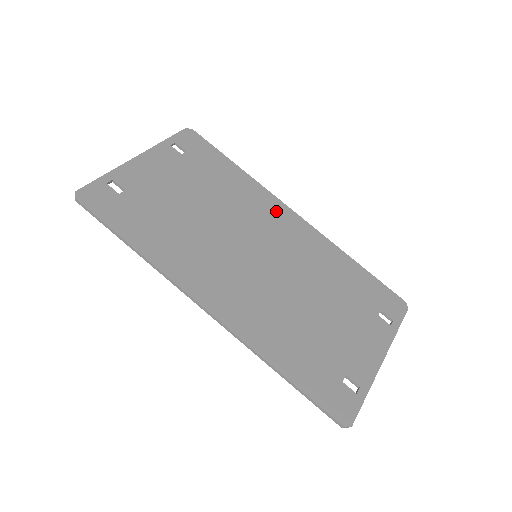
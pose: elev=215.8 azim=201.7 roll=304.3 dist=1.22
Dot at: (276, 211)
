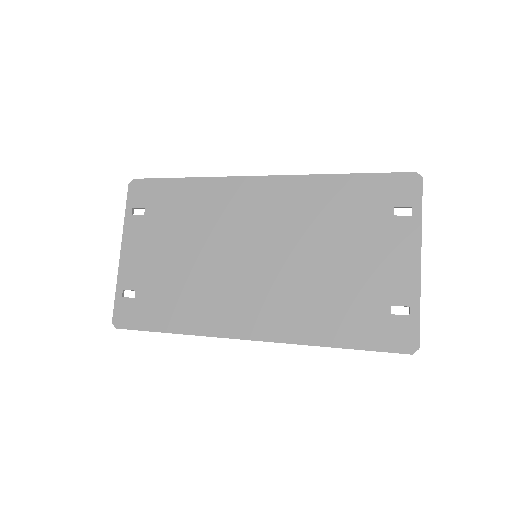
Dot at: (244, 193)
